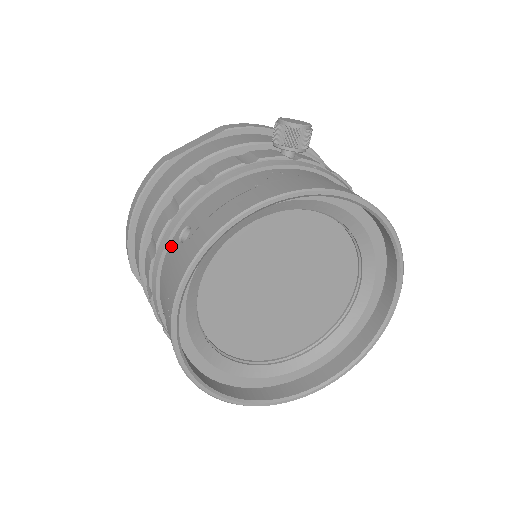
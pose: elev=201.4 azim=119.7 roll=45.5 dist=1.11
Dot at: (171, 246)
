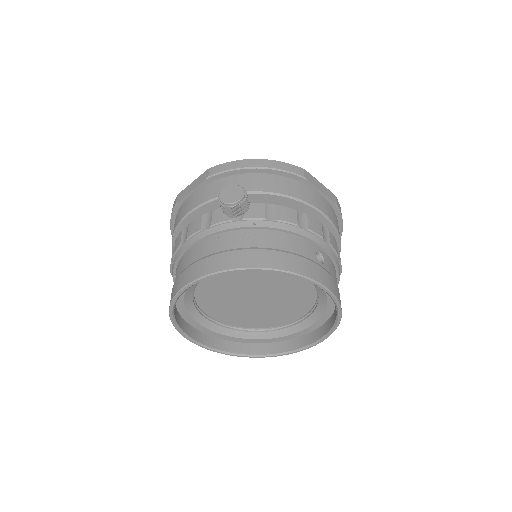
Dot at: occluded
